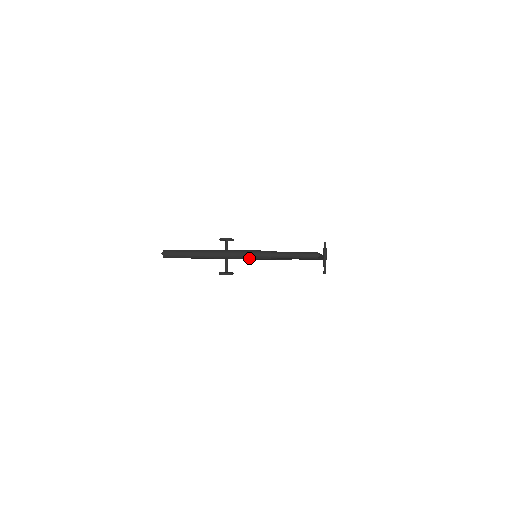
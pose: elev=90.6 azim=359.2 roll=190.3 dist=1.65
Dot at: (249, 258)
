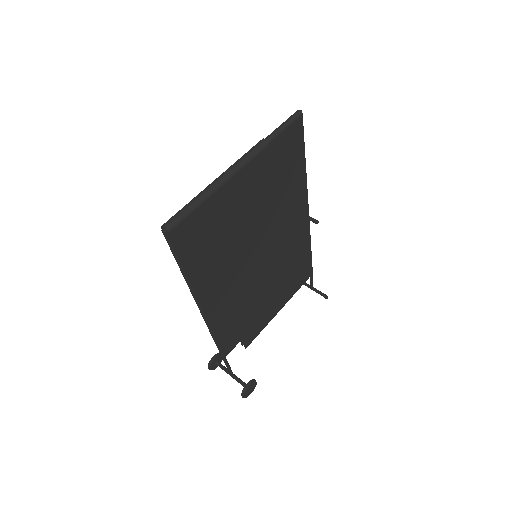
Dot at: (250, 158)
